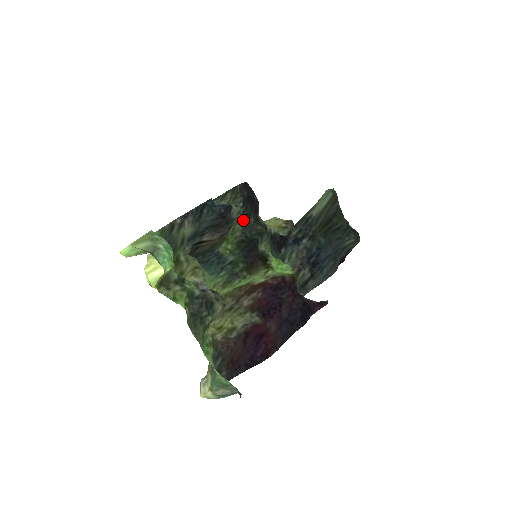
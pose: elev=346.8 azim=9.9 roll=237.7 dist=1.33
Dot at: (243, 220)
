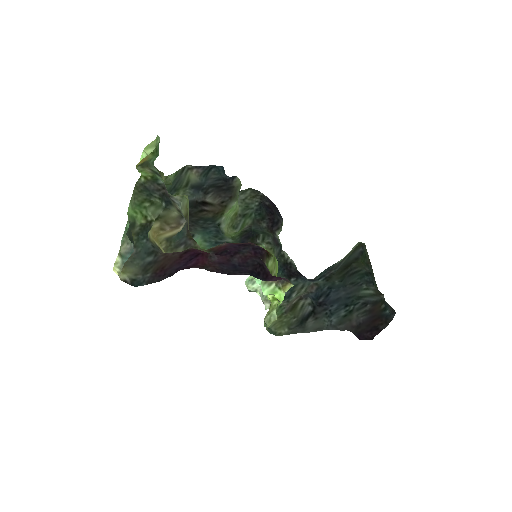
Dot at: (254, 217)
